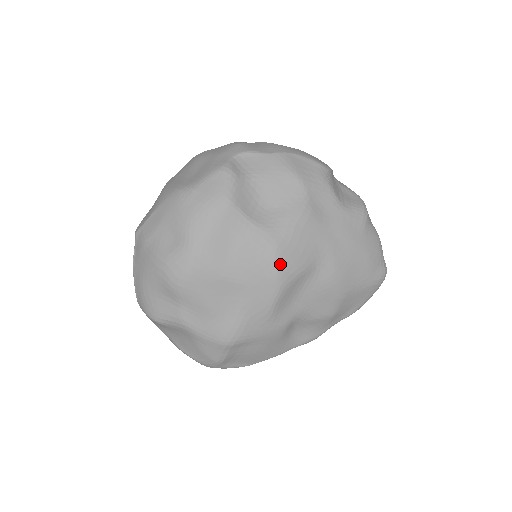
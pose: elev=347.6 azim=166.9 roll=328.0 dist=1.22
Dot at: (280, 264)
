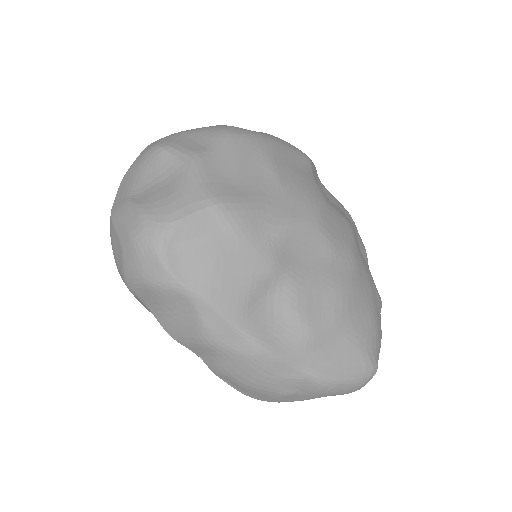
Dot at: (321, 210)
